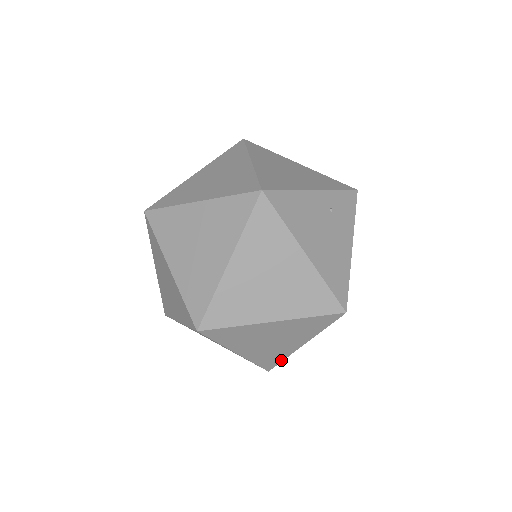
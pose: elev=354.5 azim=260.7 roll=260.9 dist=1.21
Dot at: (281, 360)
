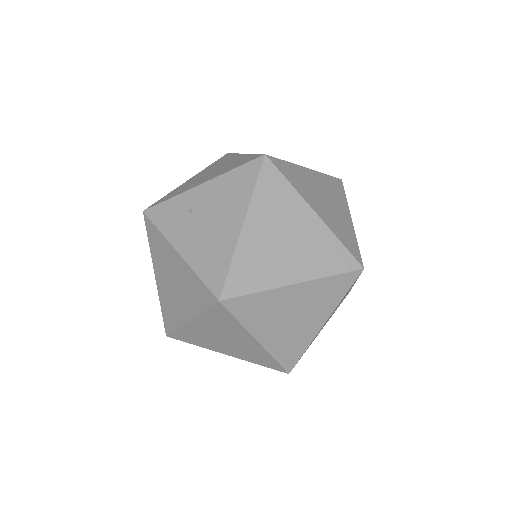
Dot at: occluded
